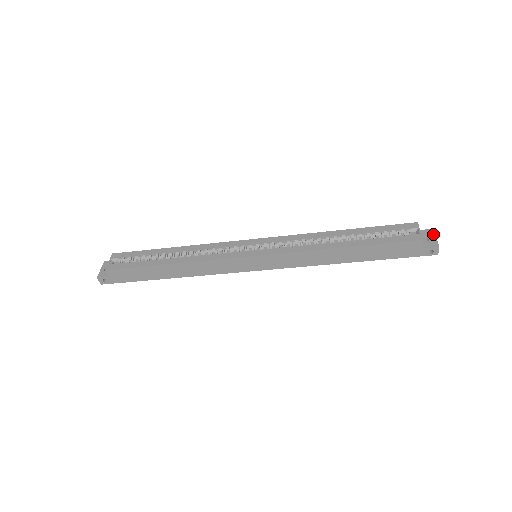
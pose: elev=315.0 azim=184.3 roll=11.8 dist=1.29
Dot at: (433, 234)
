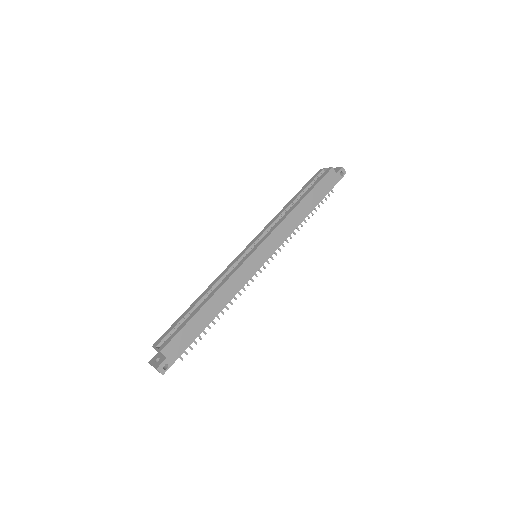
Dot at: occluded
